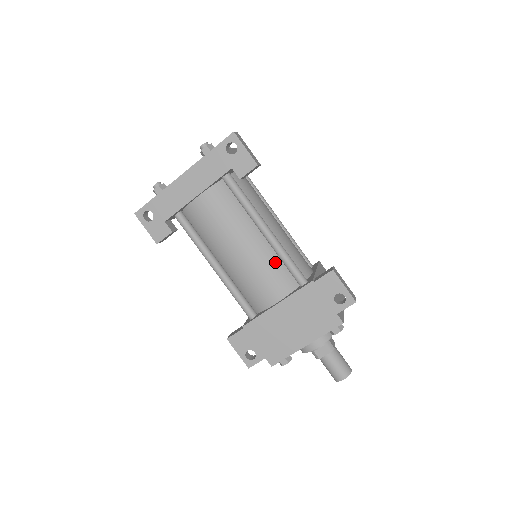
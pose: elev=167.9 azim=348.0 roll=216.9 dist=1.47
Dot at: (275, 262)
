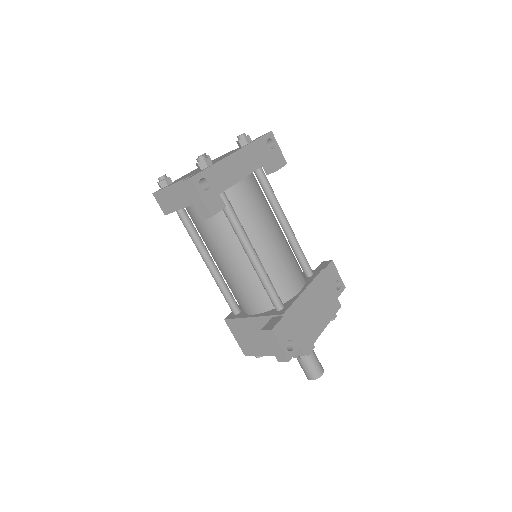
Dot at: occluded
